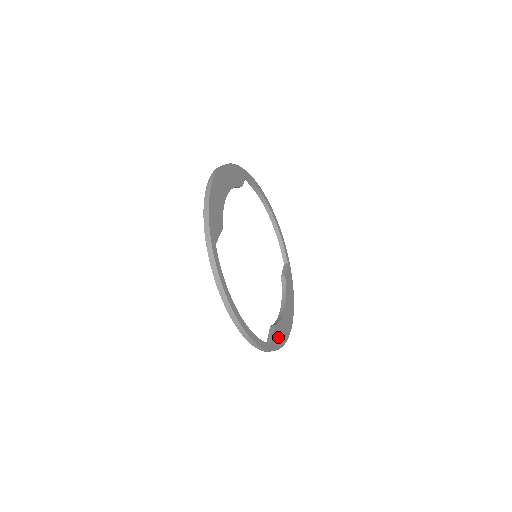
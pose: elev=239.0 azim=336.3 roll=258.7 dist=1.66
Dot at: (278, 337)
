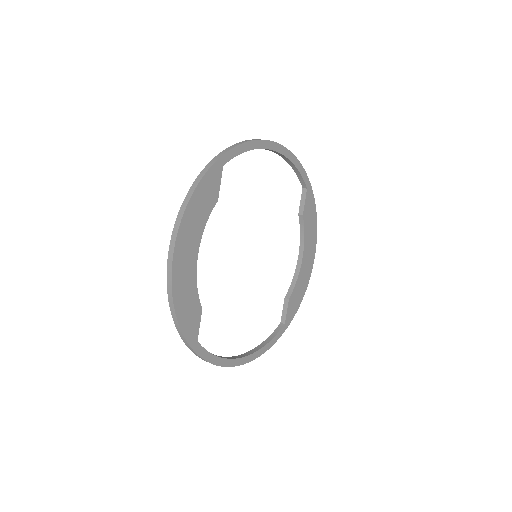
Dot at: (294, 304)
